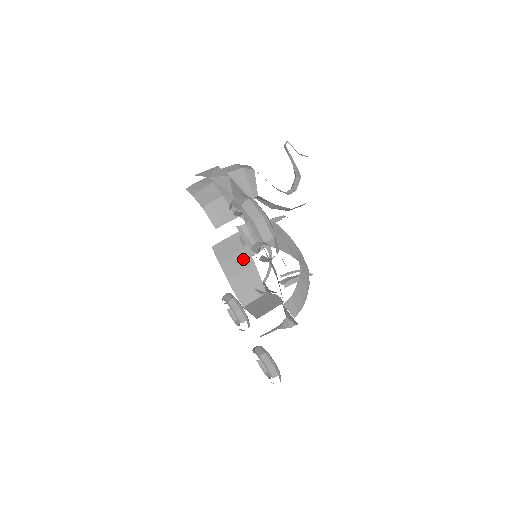
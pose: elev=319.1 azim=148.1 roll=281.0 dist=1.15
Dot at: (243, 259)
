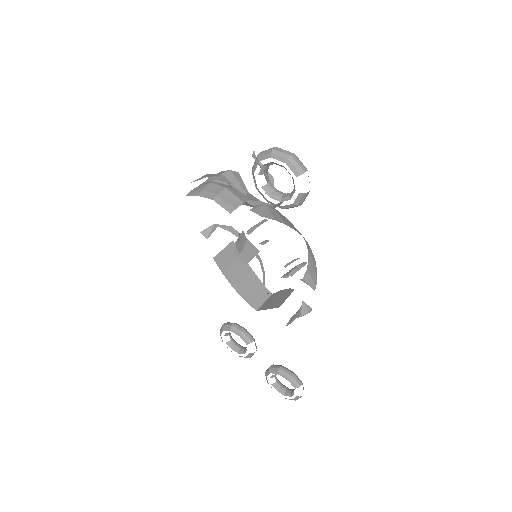
Dot at: (242, 267)
